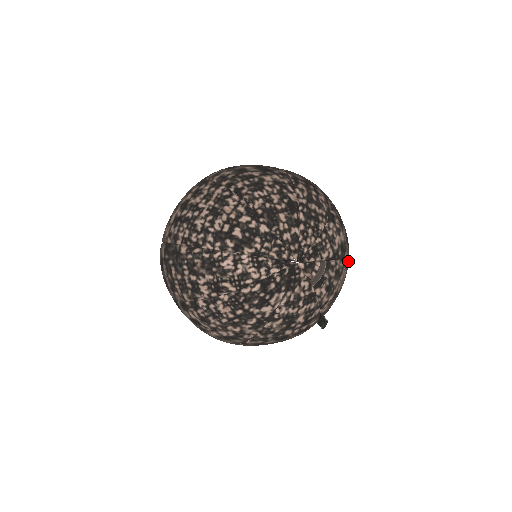
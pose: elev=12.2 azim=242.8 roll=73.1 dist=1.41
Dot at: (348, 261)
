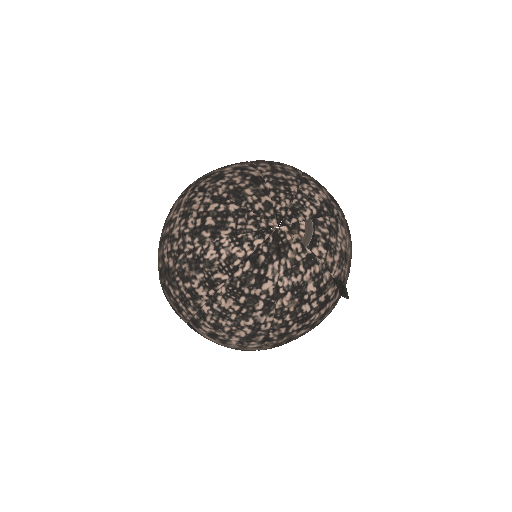
Dot at: (344, 220)
